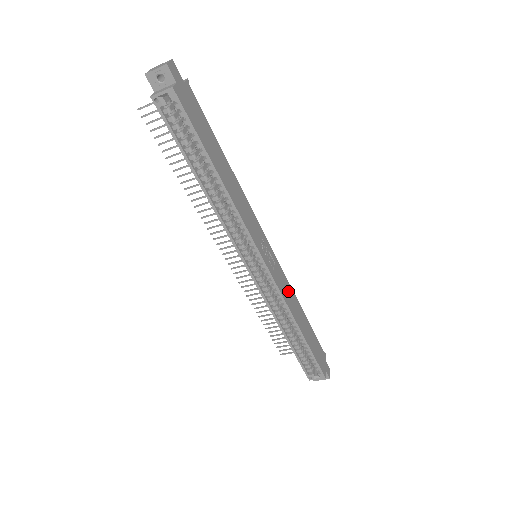
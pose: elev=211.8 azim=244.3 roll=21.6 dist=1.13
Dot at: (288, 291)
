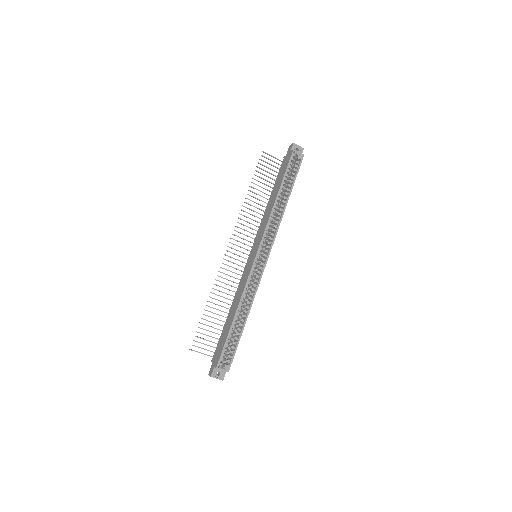
Dot at: occluded
